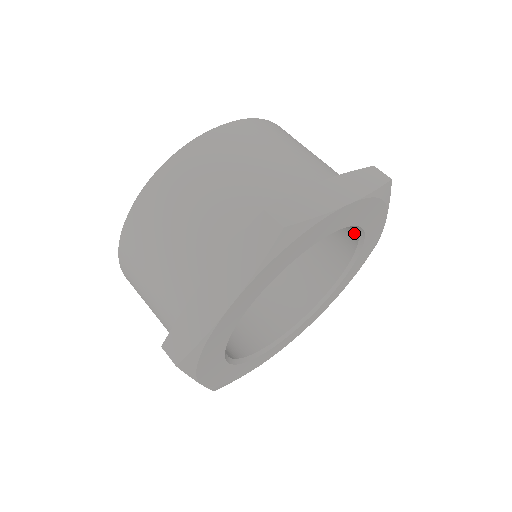
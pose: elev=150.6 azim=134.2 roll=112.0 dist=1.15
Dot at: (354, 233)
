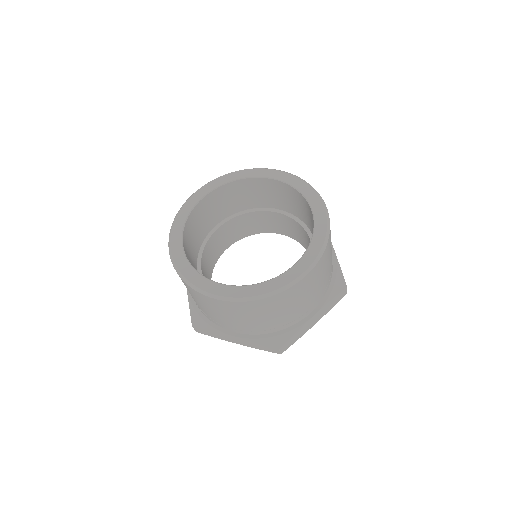
Dot at: occluded
